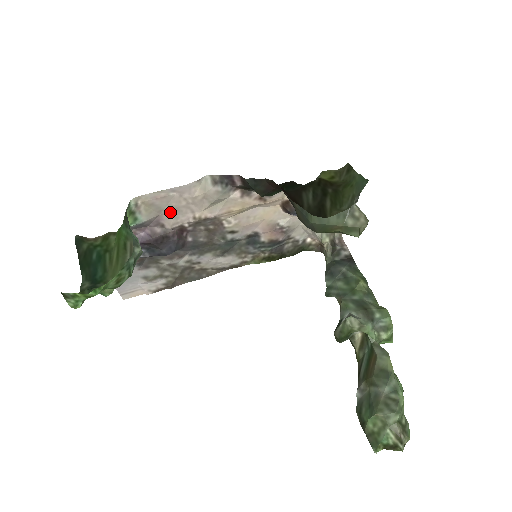
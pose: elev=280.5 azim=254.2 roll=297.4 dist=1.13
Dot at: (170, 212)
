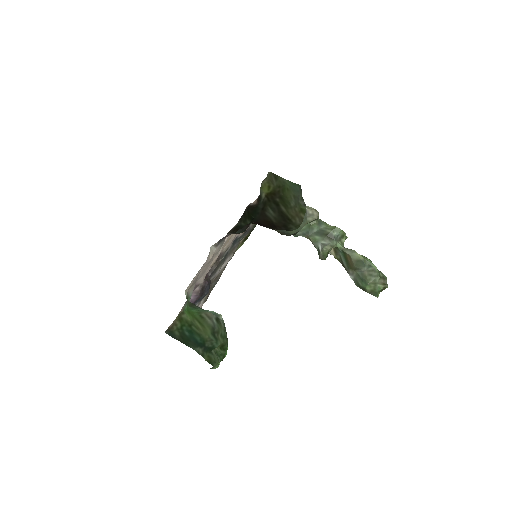
Dot at: (200, 277)
